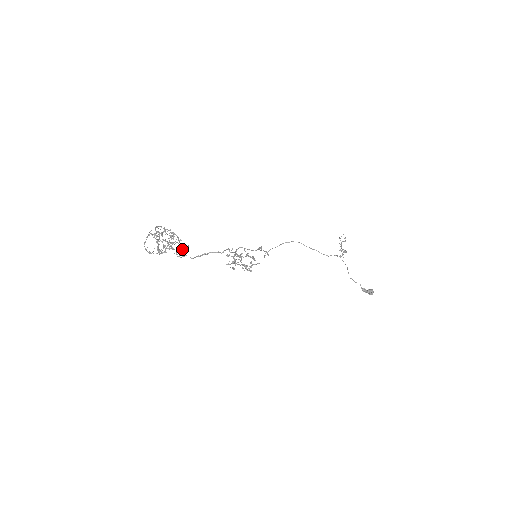
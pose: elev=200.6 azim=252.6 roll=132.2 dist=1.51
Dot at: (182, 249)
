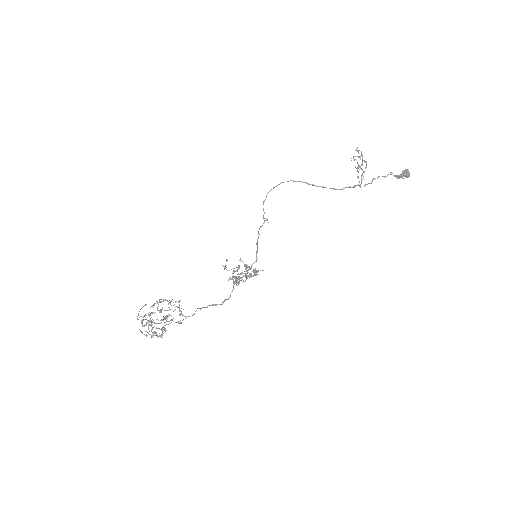
Dot at: occluded
